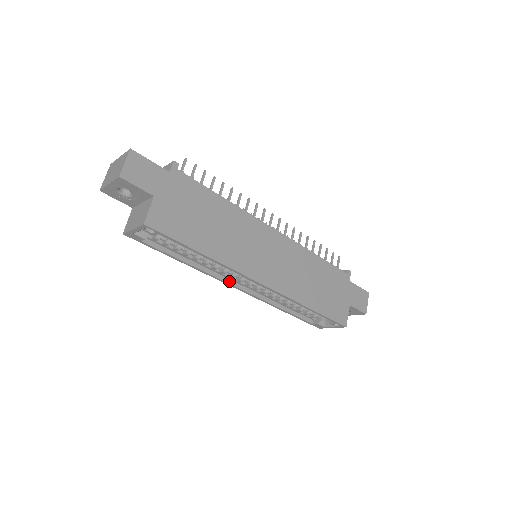
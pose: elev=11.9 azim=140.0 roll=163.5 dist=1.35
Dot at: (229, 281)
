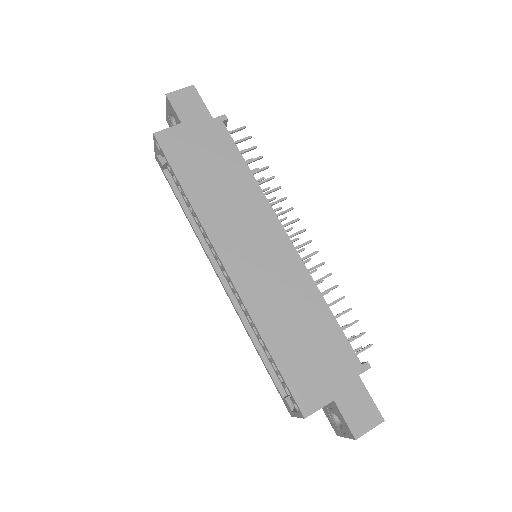
Dot at: (215, 263)
